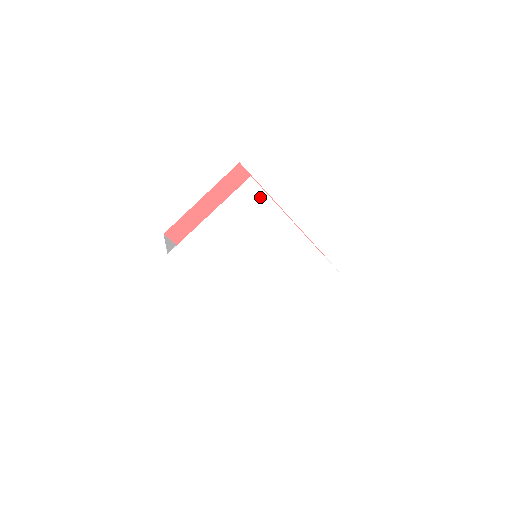
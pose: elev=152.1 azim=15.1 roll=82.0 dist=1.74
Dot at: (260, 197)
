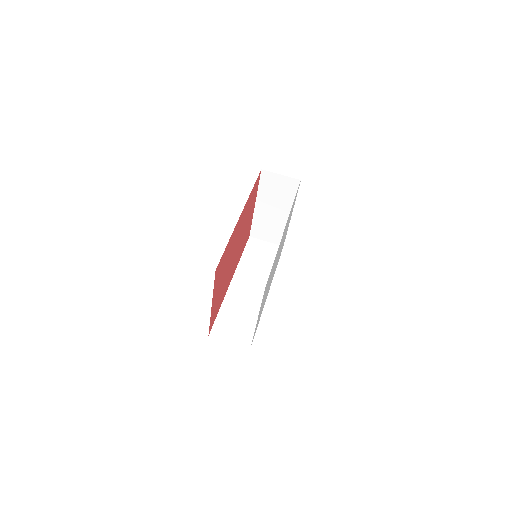
Dot at: (270, 273)
